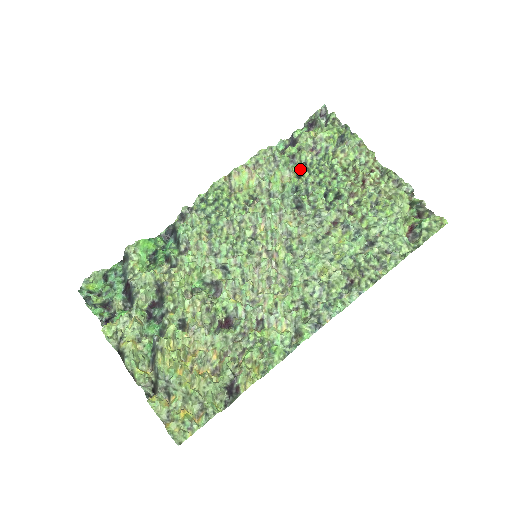
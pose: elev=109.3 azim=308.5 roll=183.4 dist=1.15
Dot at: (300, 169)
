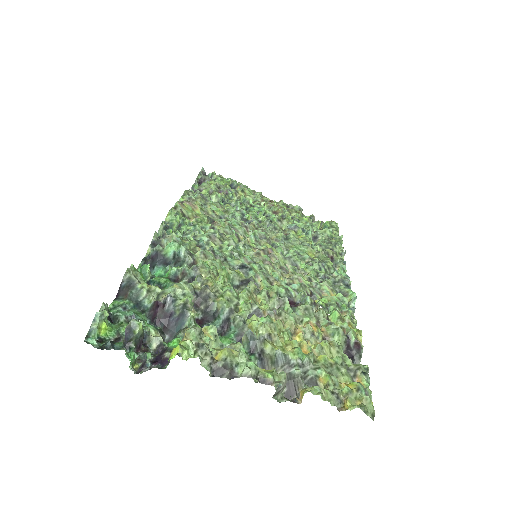
Dot at: occluded
